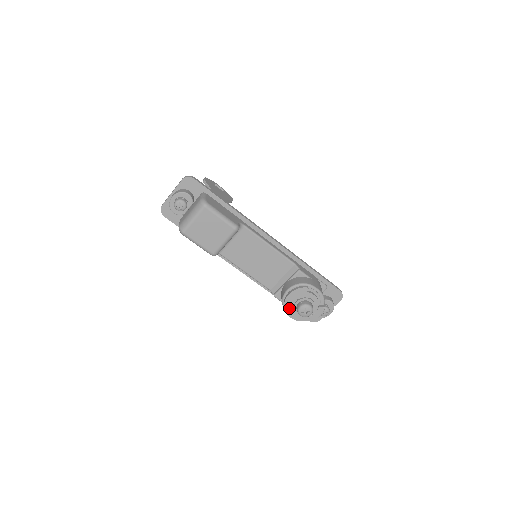
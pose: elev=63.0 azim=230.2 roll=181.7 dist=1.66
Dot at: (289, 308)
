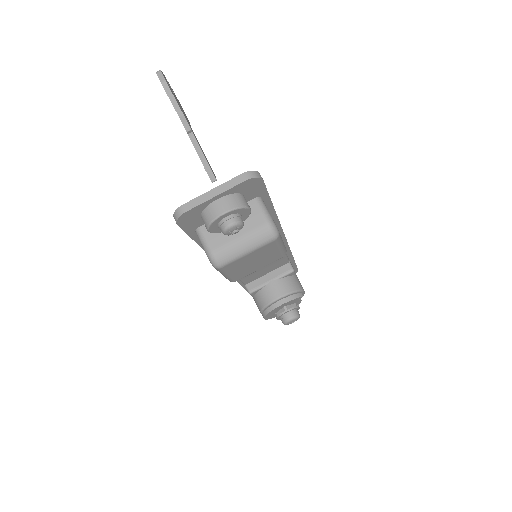
Dot at: (271, 313)
